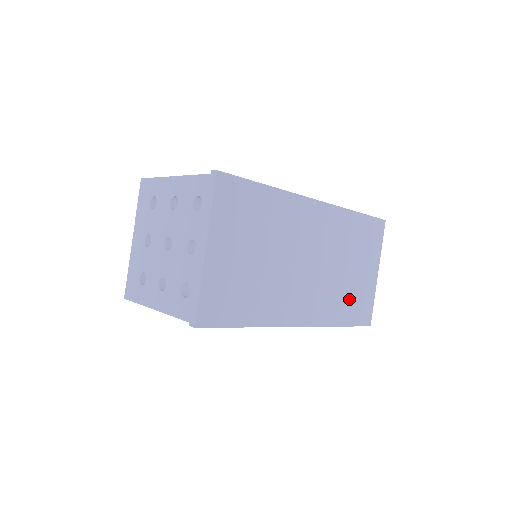
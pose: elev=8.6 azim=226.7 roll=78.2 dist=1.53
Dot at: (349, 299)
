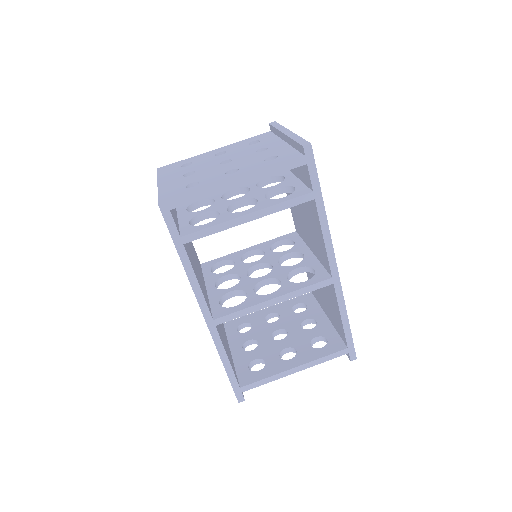
Dot at: occluded
